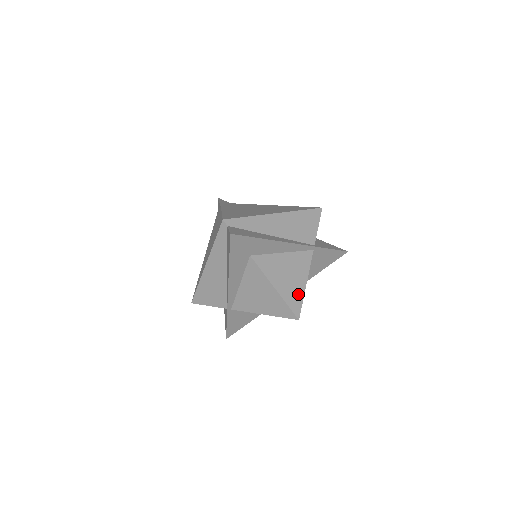
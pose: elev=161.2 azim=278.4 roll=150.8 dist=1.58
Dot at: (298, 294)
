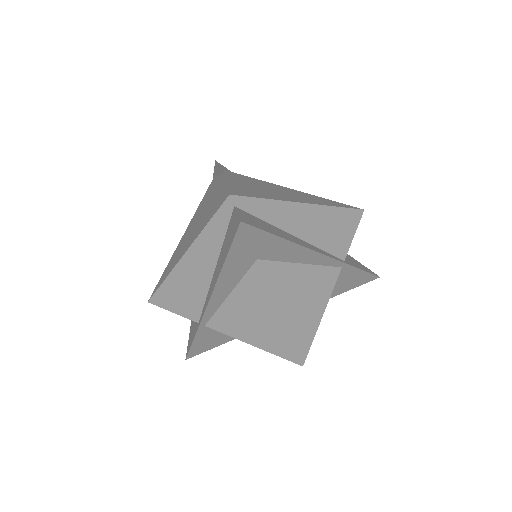
Dot at: (309, 328)
